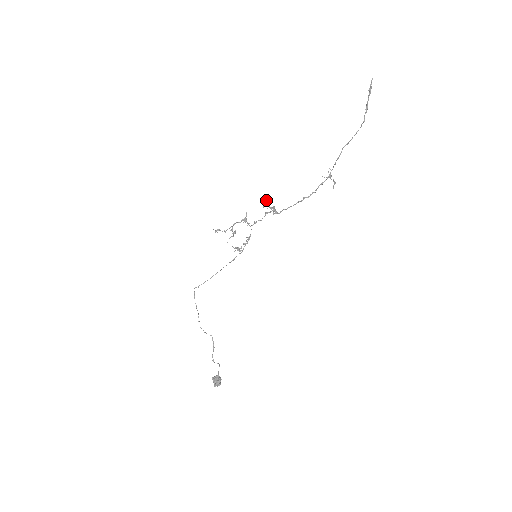
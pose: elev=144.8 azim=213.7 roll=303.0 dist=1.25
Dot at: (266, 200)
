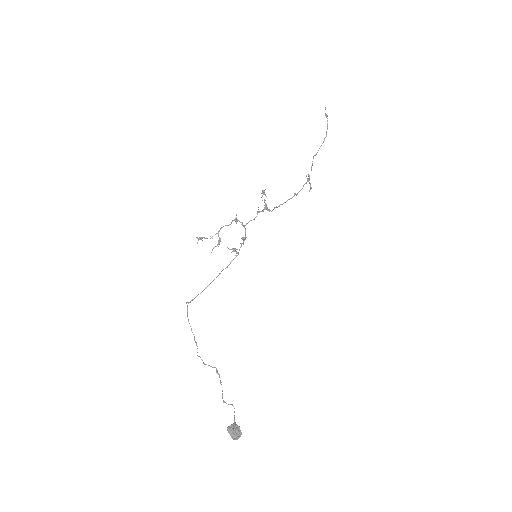
Dot at: (264, 192)
